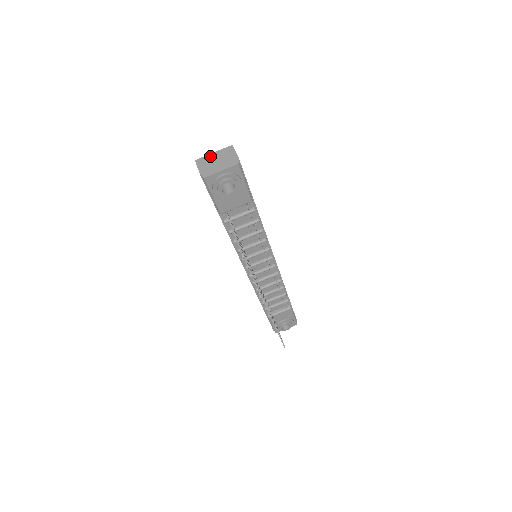
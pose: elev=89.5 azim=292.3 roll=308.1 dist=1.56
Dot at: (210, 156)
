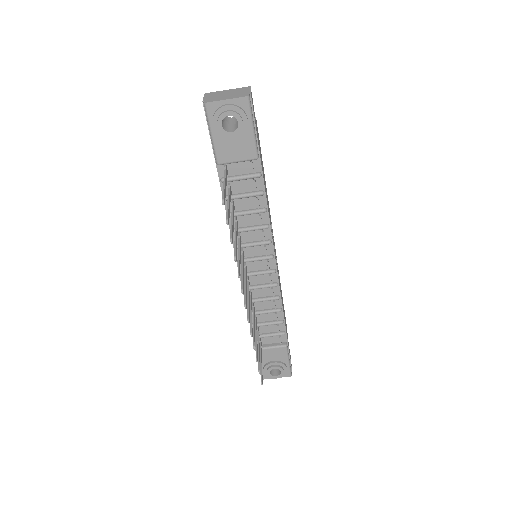
Dot at: (222, 91)
